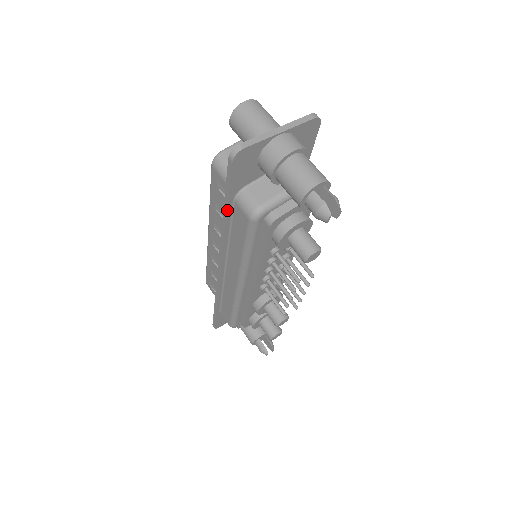
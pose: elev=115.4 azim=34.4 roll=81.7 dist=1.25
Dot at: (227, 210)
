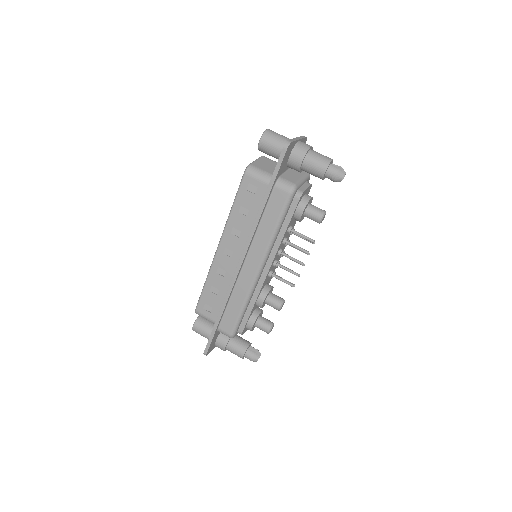
Dot at: (269, 194)
